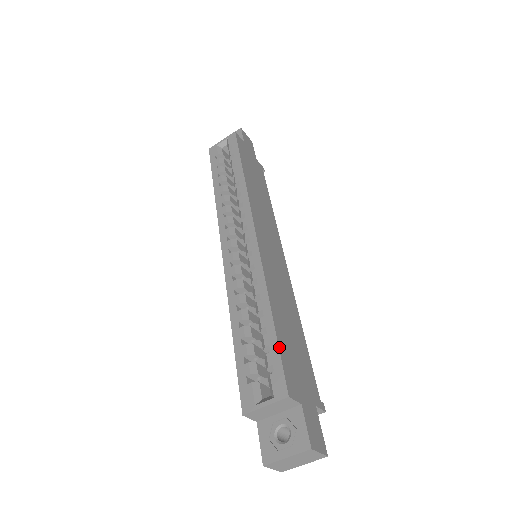
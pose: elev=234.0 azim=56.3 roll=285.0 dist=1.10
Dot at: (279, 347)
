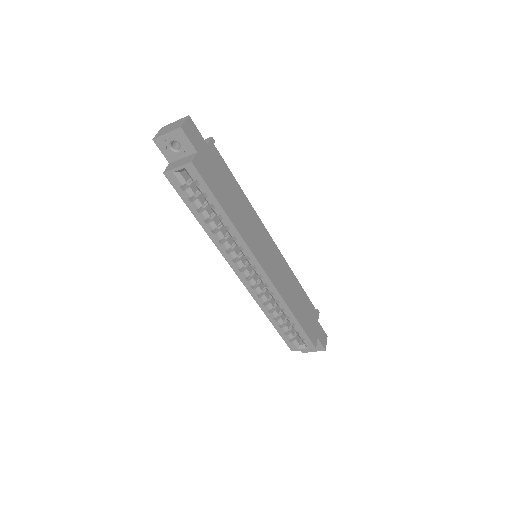
Dot at: (305, 332)
